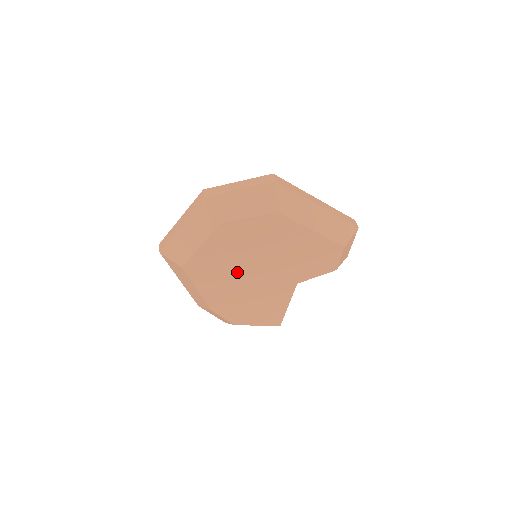
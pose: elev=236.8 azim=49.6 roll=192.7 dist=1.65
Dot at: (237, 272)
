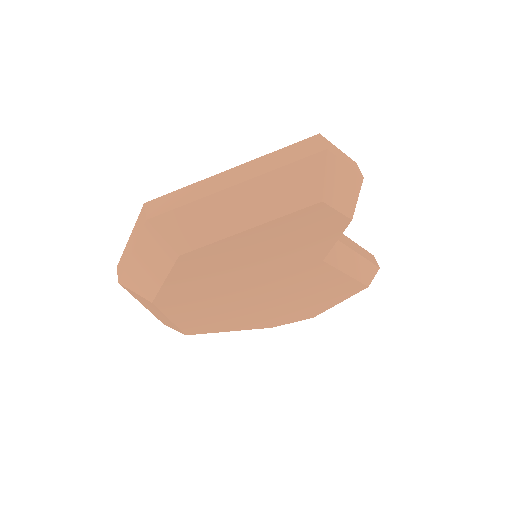
Dot at: (240, 302)
